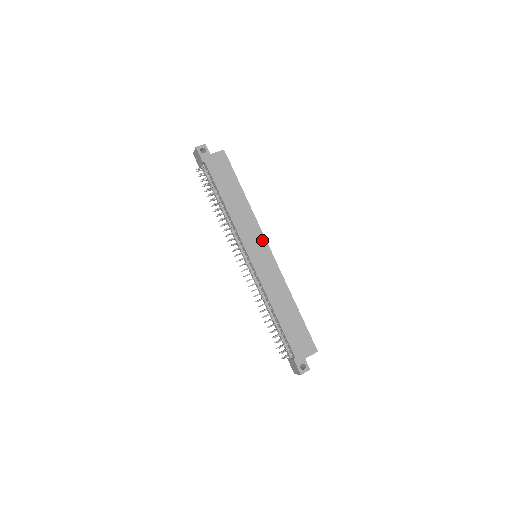
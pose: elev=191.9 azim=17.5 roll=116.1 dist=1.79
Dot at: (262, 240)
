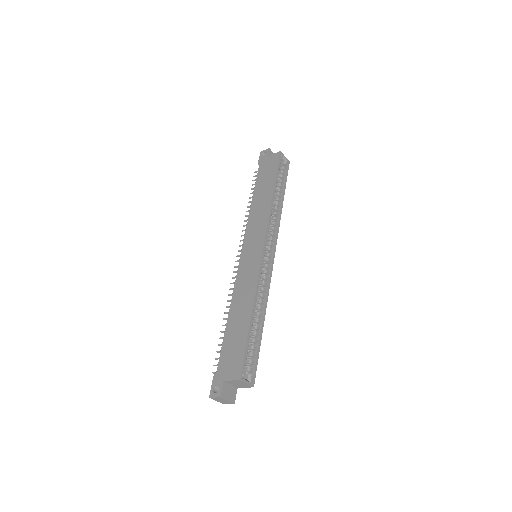
Dot at: (262, 237)
